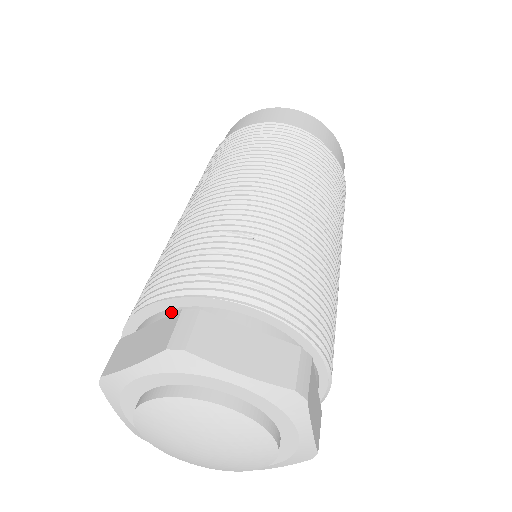
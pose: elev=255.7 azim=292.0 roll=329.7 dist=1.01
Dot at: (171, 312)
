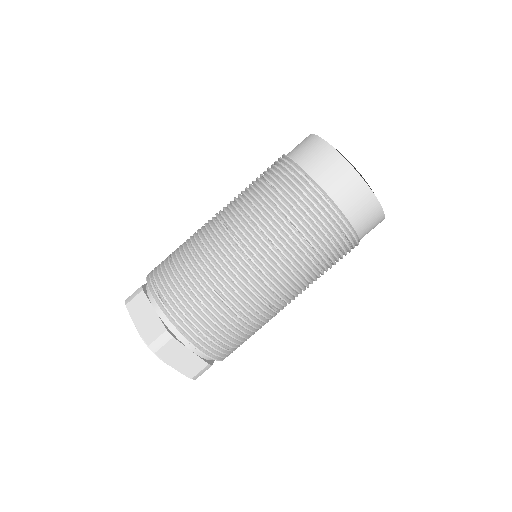
Dot at: (165, 317)
